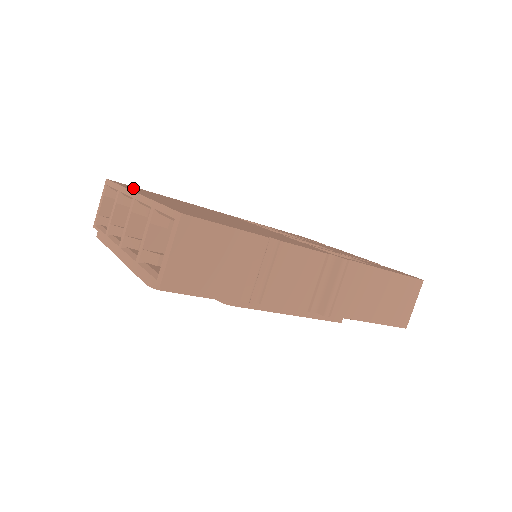
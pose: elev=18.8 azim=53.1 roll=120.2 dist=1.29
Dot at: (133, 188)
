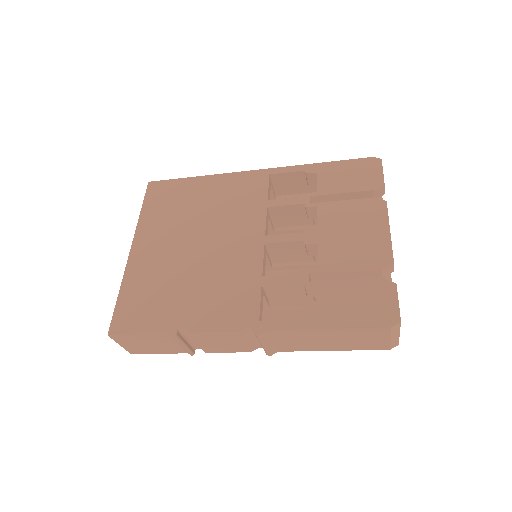
Dot at: (154, 207)
